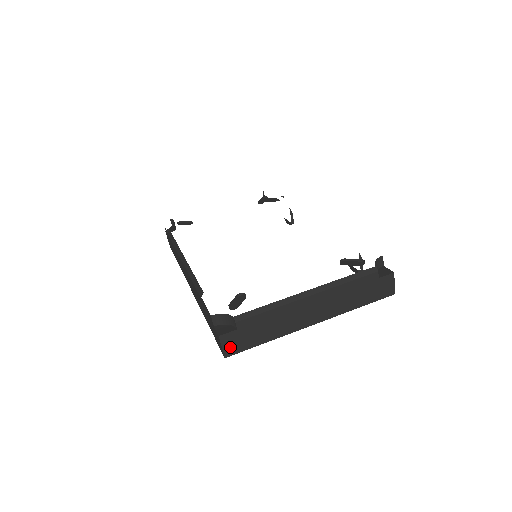
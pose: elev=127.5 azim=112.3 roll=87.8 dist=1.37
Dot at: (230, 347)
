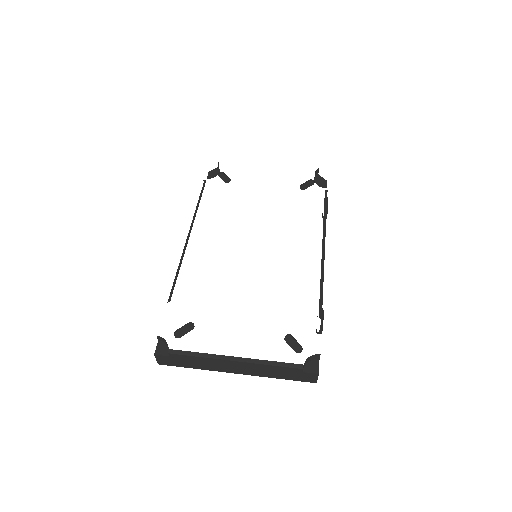
Dot at: (163, 361)
